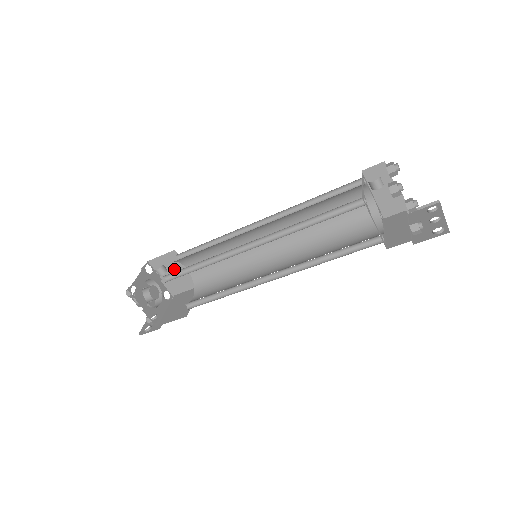
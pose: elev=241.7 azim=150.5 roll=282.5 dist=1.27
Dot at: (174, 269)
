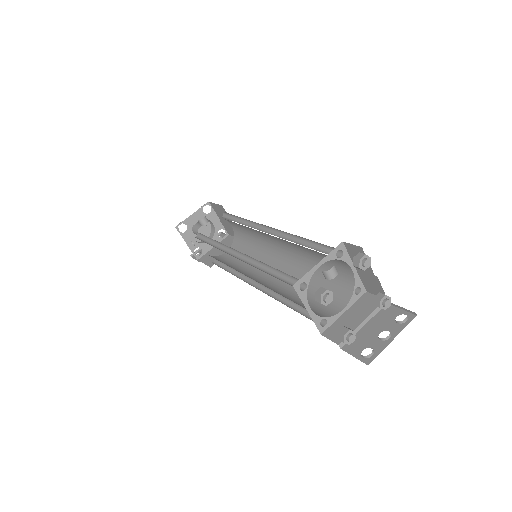
Dot at: occluded
